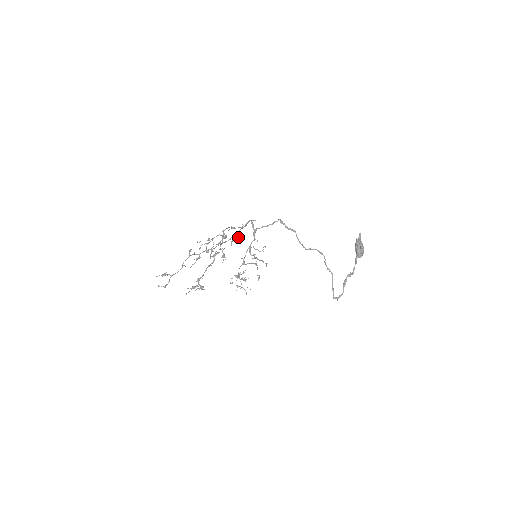
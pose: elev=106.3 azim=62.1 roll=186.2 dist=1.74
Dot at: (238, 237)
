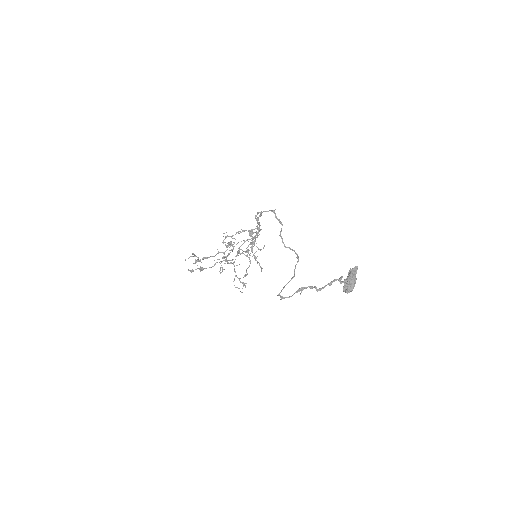
Dot at: (250, 233)
